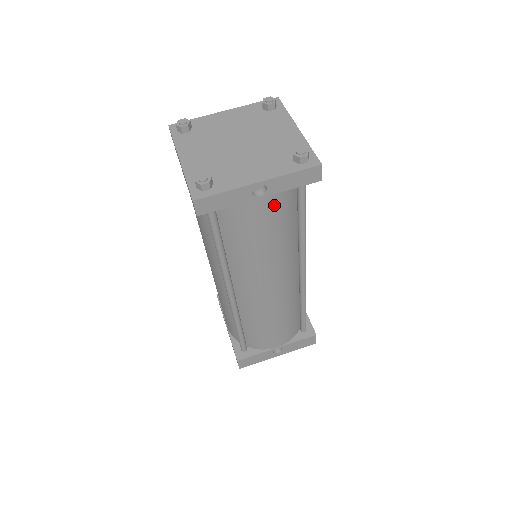
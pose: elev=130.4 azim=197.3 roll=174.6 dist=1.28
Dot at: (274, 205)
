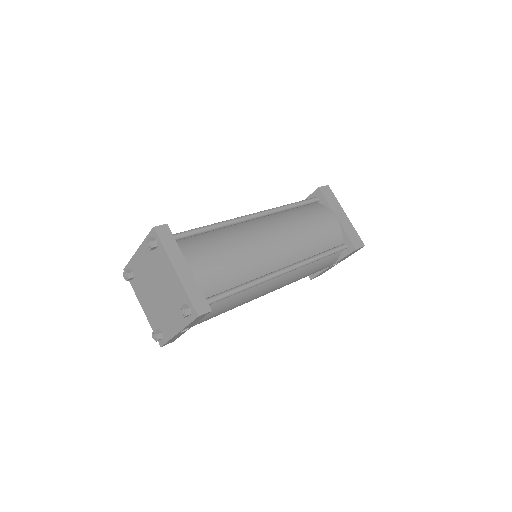
Dot at: (205, 318)
